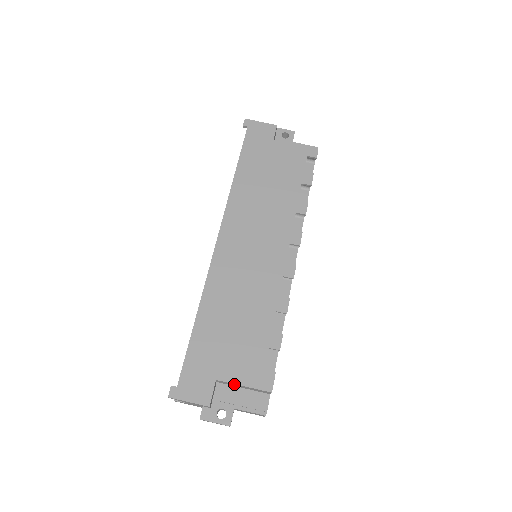
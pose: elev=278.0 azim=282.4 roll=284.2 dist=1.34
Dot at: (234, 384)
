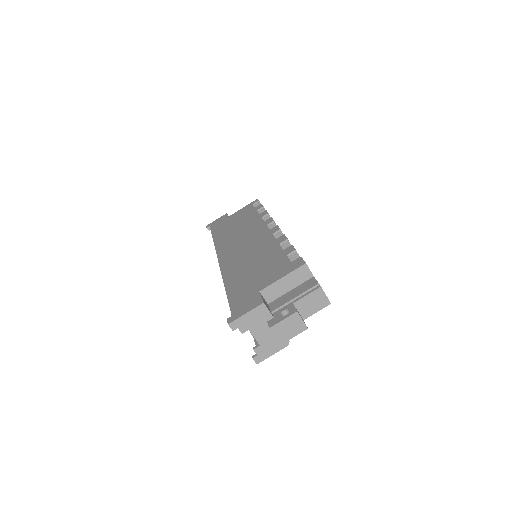
Dot at: (275, 284)
